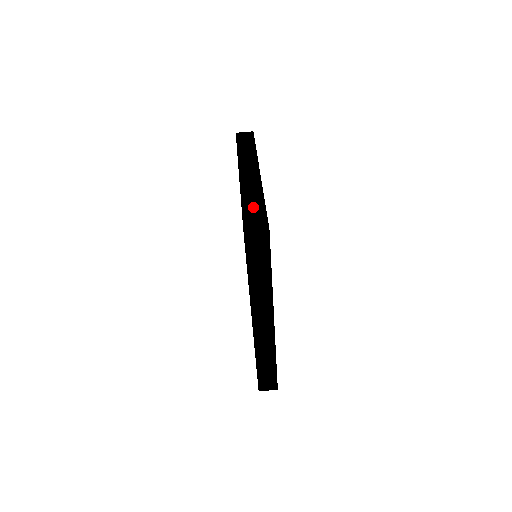
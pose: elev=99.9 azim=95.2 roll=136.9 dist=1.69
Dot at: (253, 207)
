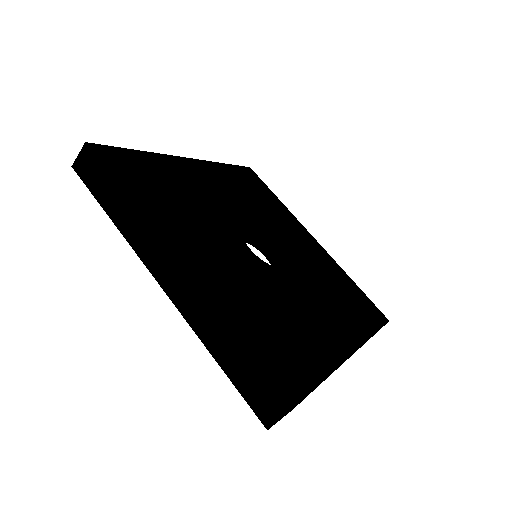
Dot at: (237, 367)
